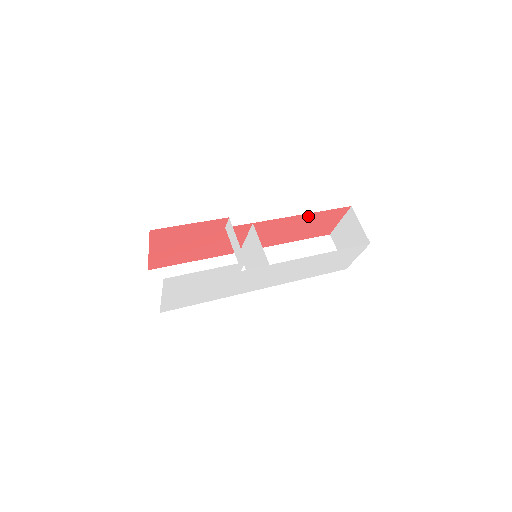
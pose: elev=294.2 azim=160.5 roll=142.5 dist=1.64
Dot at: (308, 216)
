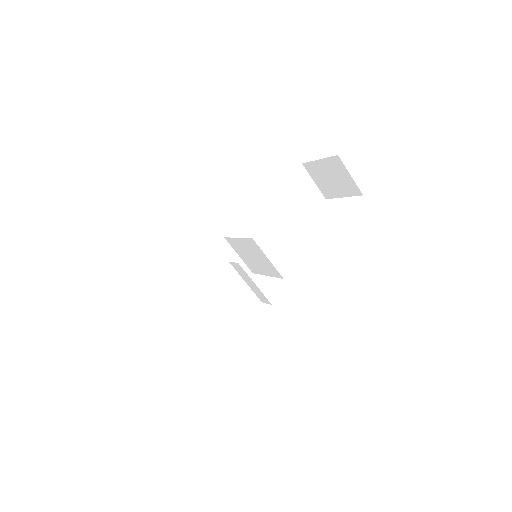
Dot at: occluded
